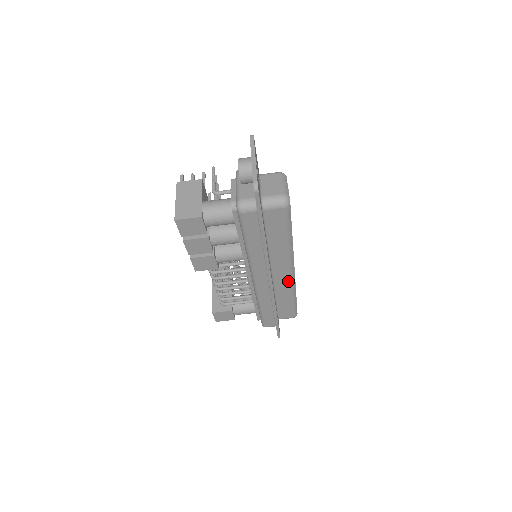
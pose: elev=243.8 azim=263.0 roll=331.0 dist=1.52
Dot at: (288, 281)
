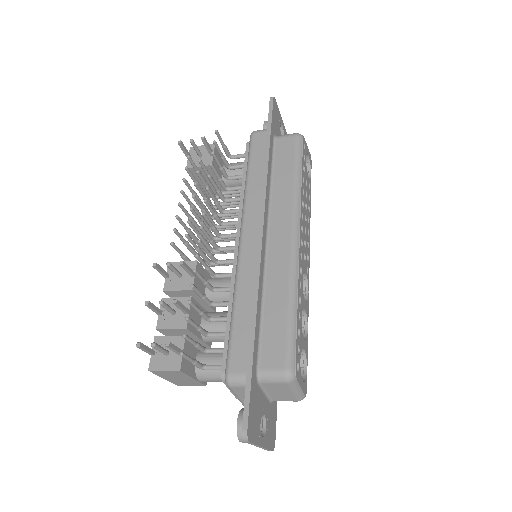
Dot at: occluded
